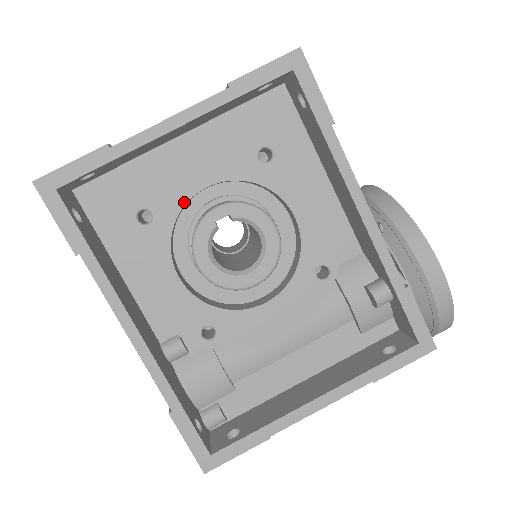
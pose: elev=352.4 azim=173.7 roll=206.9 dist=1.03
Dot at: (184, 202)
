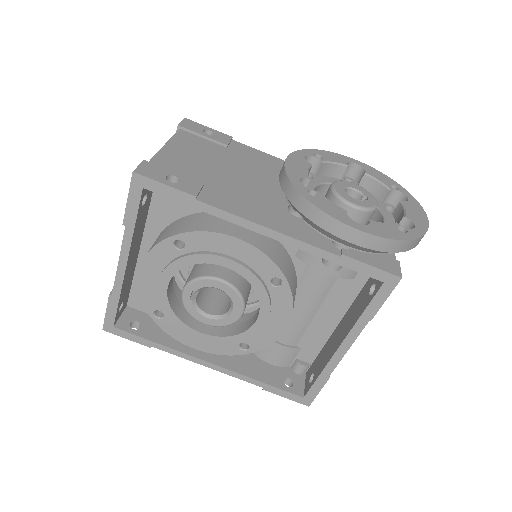
Dot at: (166, 299)
